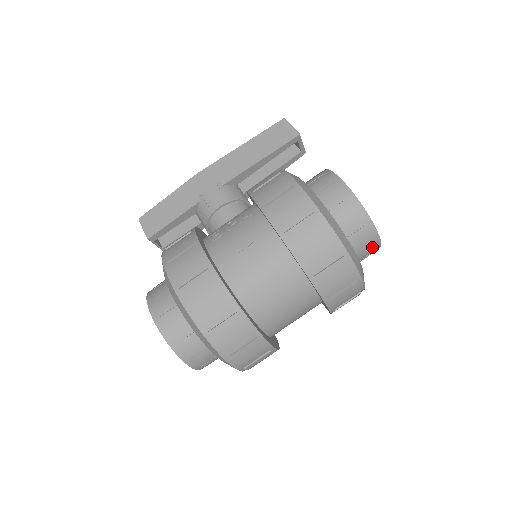
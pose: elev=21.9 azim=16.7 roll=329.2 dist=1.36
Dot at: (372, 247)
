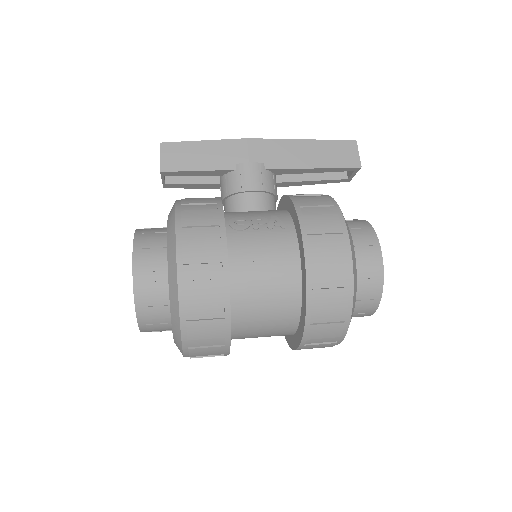
Dot at: (362, 315)
